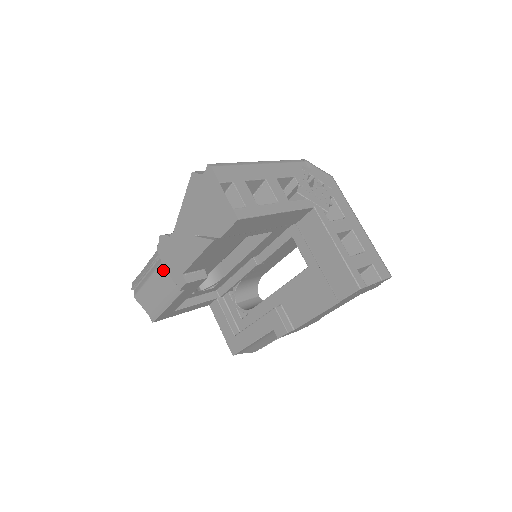
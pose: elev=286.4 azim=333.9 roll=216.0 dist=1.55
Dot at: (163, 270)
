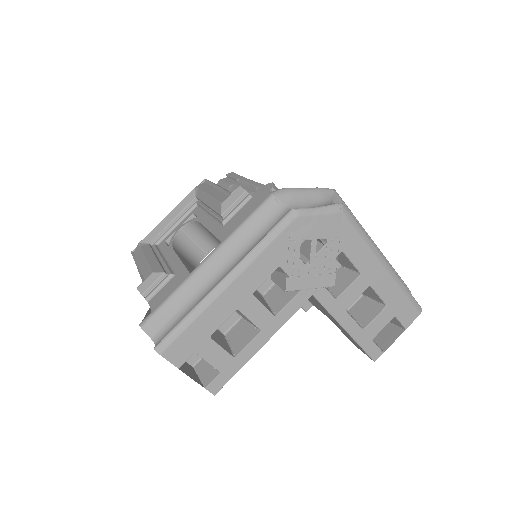
Dot at: occluded
